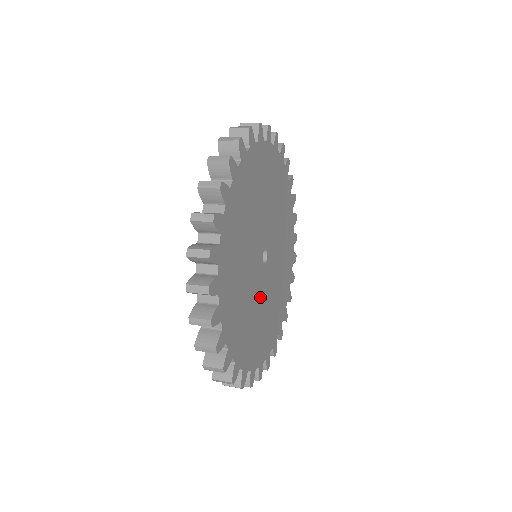
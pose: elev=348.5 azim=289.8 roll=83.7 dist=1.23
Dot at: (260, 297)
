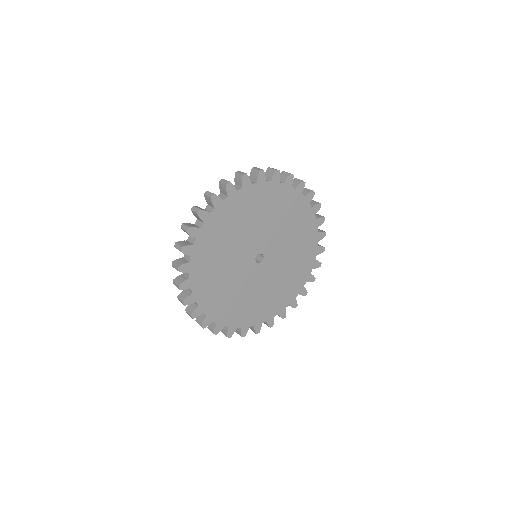
Dot at: (239, 276)
